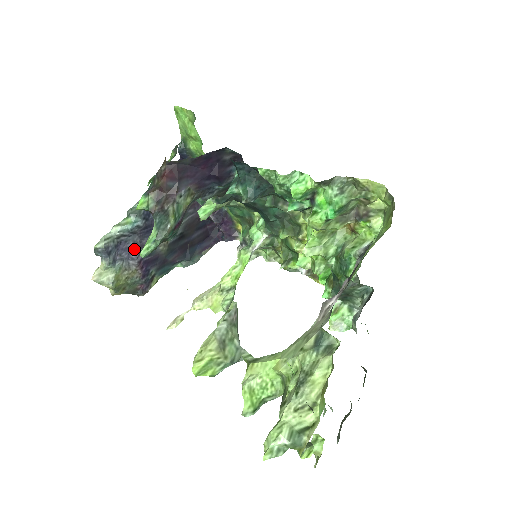
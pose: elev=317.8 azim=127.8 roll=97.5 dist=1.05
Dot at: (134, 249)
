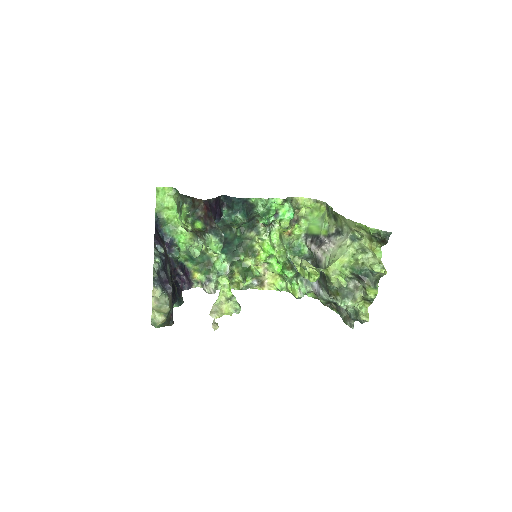
Dot at: (166, 282)
